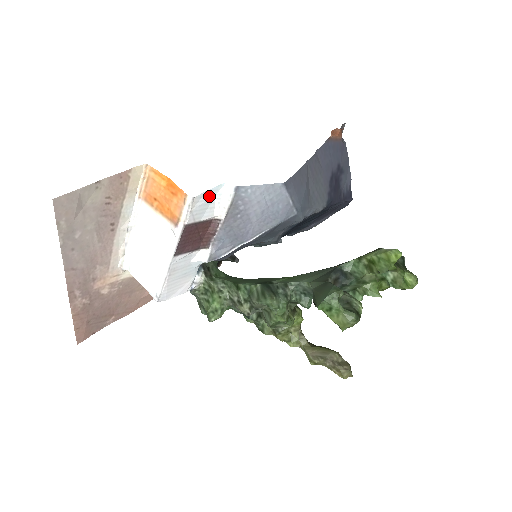
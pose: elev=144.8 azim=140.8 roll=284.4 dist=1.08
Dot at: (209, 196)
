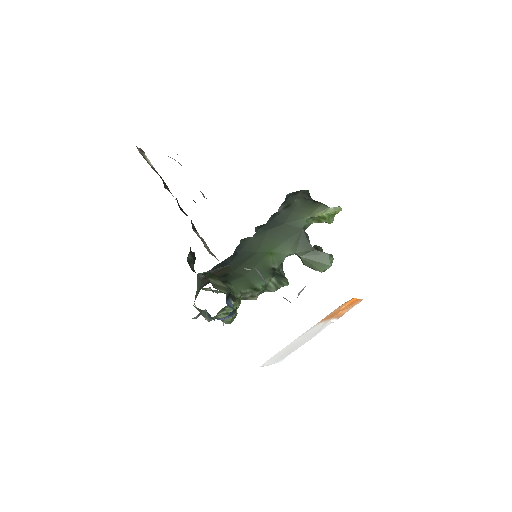
Dot at: occluded
